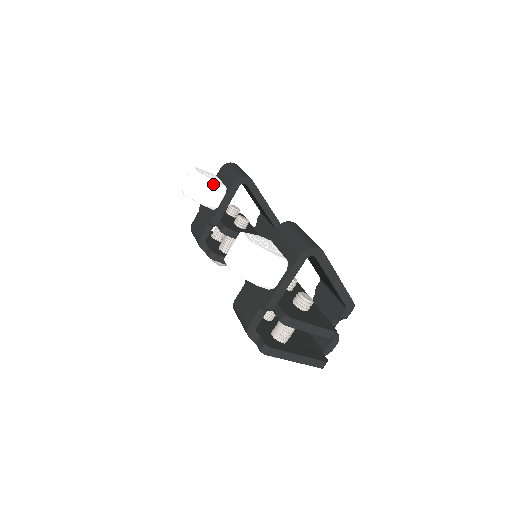
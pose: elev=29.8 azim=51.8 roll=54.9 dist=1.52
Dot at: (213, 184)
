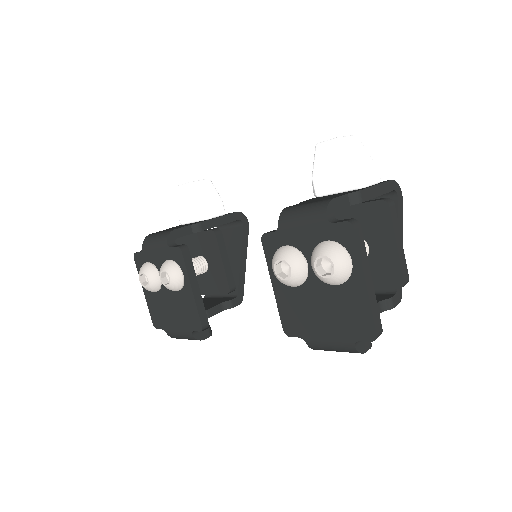
Dot at: (219, 197)
